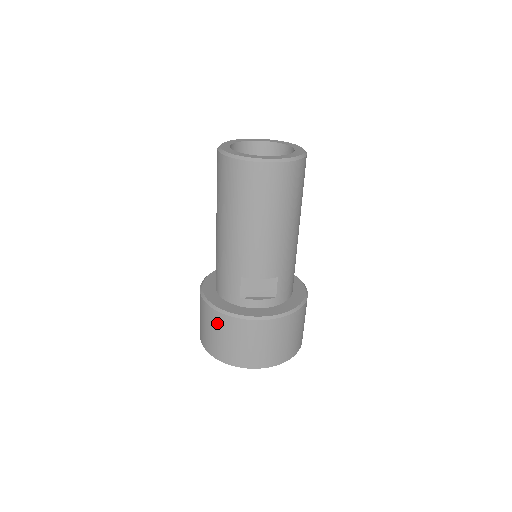
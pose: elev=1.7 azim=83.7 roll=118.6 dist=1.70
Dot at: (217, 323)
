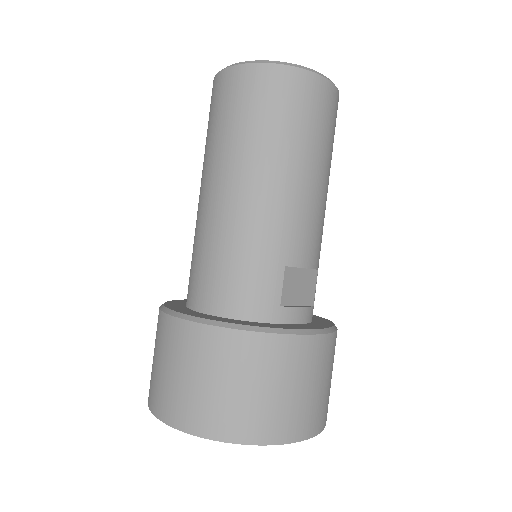
Dot at: (256, 359)
